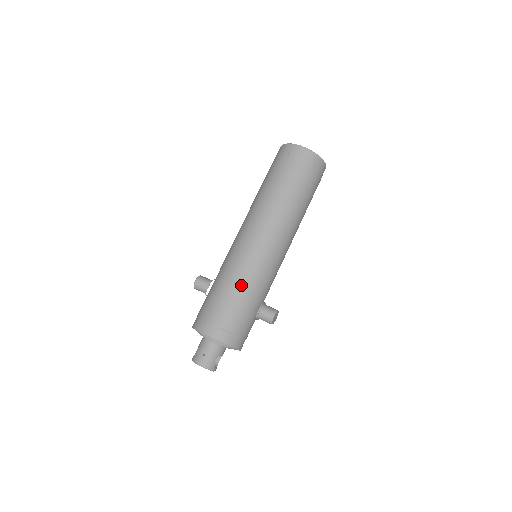
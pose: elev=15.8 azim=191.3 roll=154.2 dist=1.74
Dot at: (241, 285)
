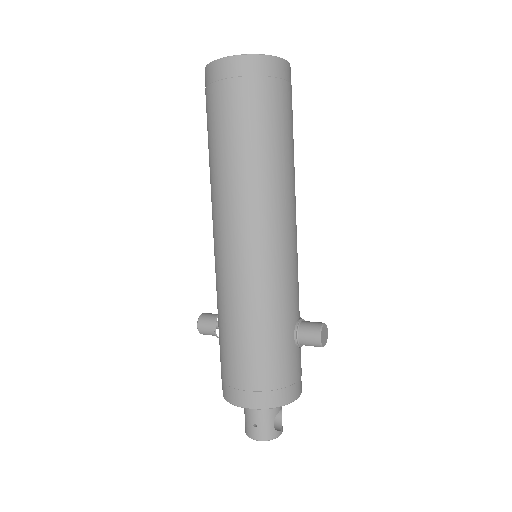
Dot at: (250, 320)
